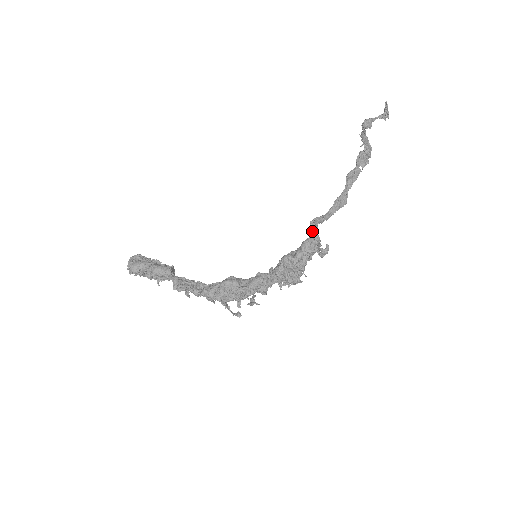
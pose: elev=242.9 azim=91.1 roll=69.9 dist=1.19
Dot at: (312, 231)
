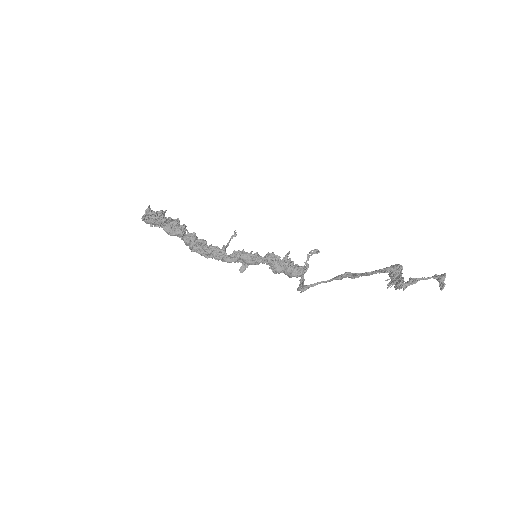
Dot at: (299, 289)
